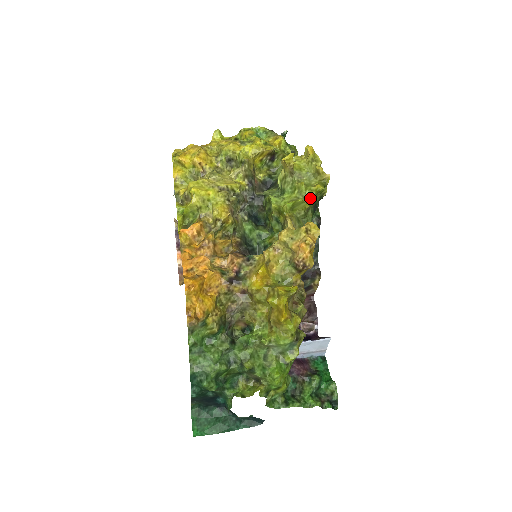
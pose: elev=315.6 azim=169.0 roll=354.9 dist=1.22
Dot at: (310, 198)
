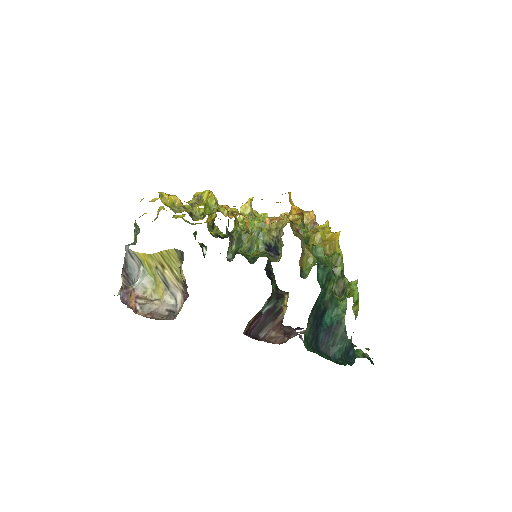
Dot at: occluded
